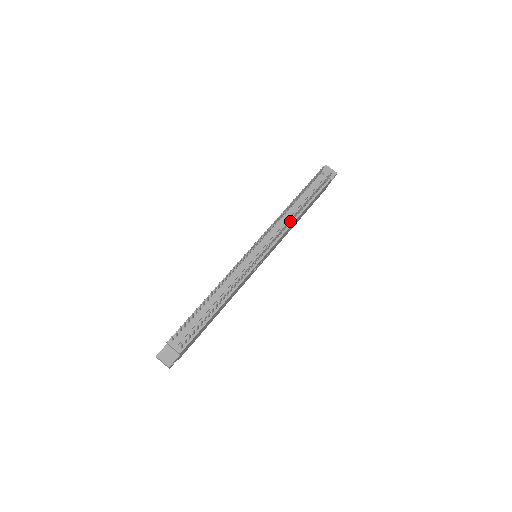
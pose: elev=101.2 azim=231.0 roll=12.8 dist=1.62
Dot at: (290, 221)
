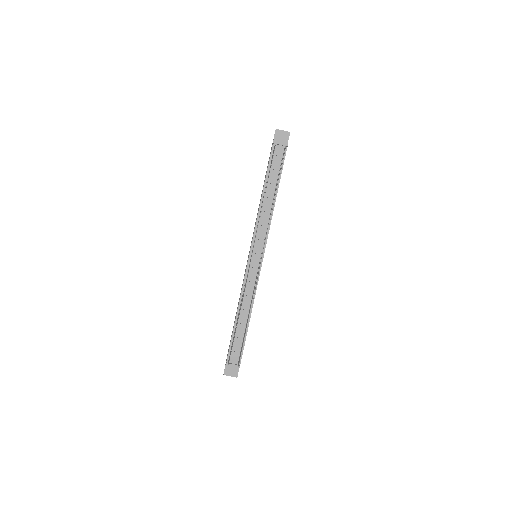
Dot at: (270, 214)
